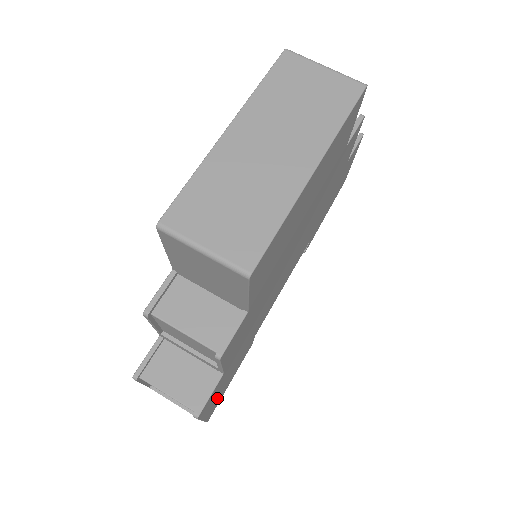
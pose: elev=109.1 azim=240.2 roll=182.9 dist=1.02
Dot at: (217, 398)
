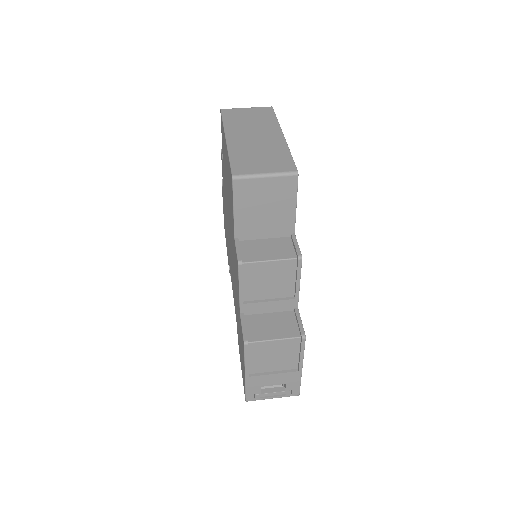
Dot at: occluded
